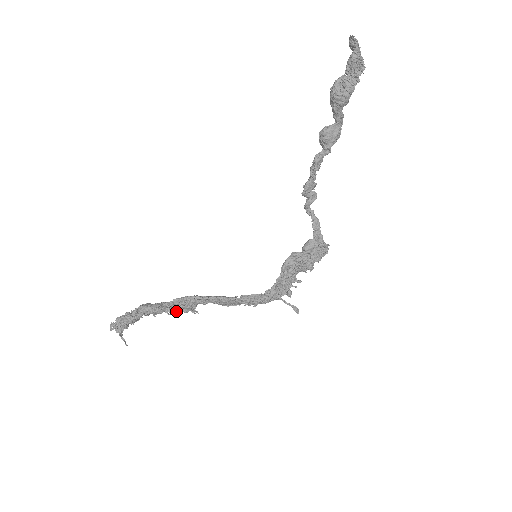
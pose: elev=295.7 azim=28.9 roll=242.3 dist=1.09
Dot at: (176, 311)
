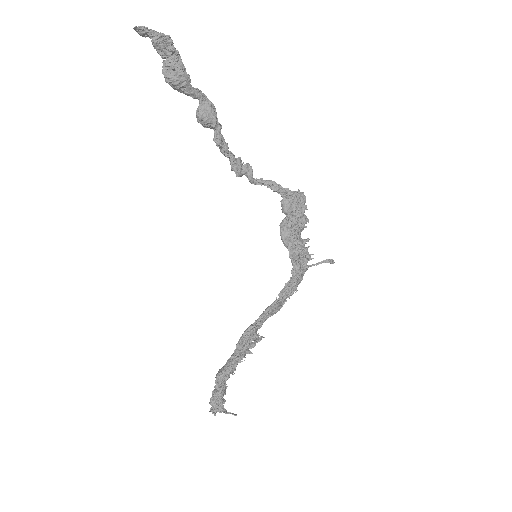
Dot at: occluded
